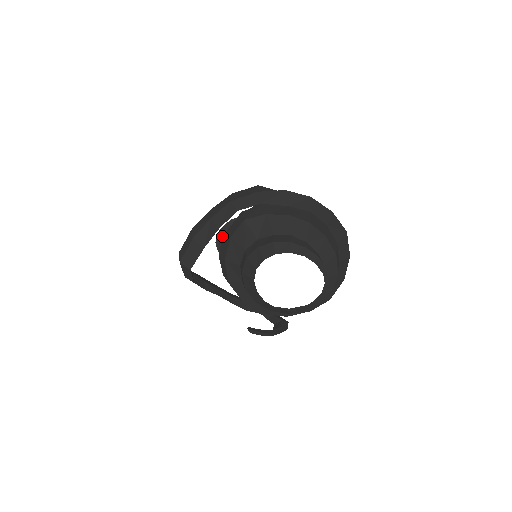
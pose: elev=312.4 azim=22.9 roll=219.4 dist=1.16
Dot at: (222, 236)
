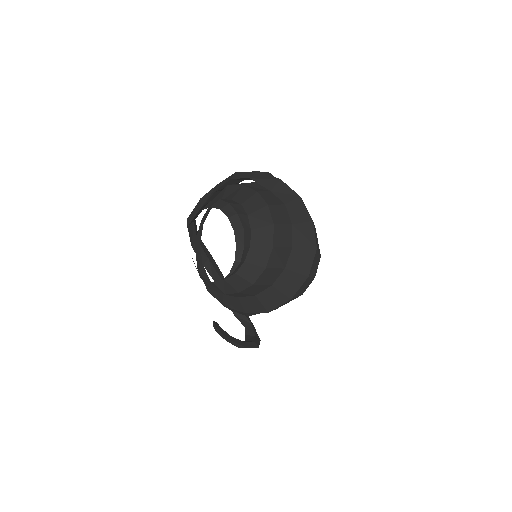
Dot at: occluded
